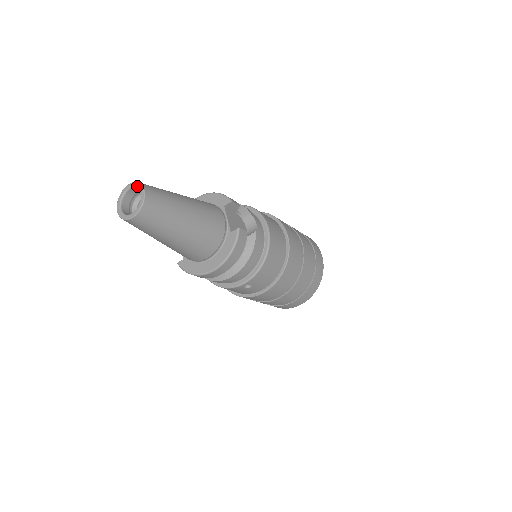
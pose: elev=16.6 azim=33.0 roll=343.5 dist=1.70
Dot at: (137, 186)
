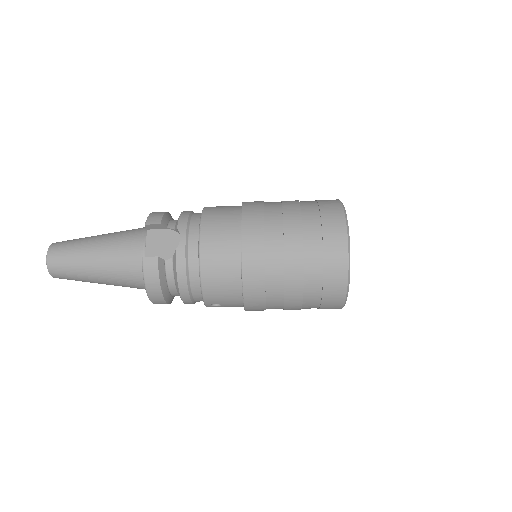
Dot at: occluded
